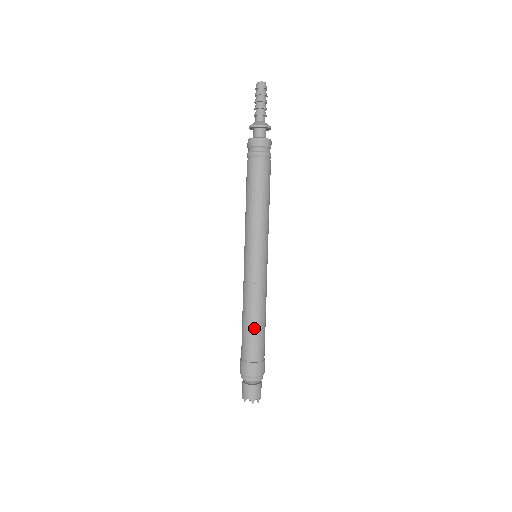
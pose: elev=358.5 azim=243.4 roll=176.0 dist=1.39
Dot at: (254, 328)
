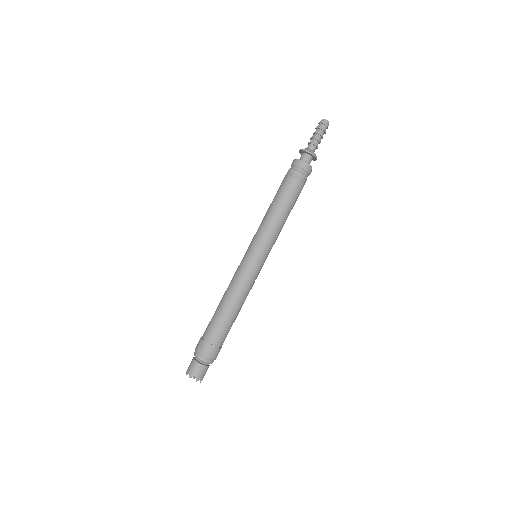
Dot at: (230, 317)
